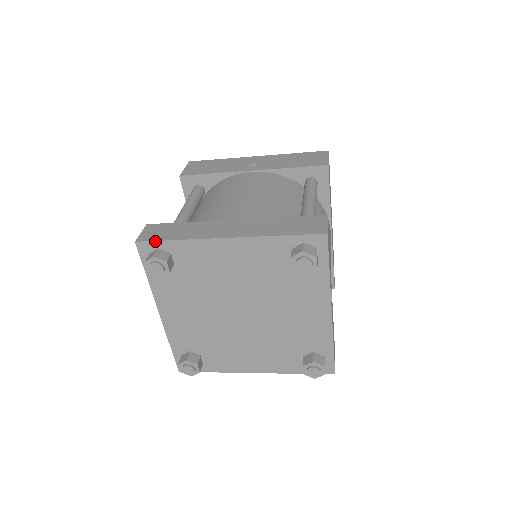
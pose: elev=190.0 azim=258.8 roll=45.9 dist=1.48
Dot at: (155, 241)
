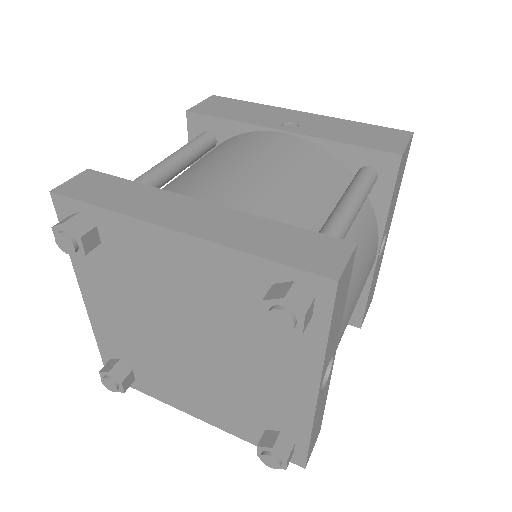
Dot at: (75, 200)
